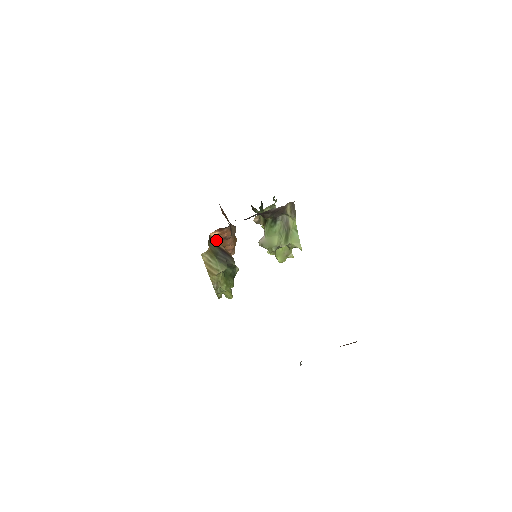
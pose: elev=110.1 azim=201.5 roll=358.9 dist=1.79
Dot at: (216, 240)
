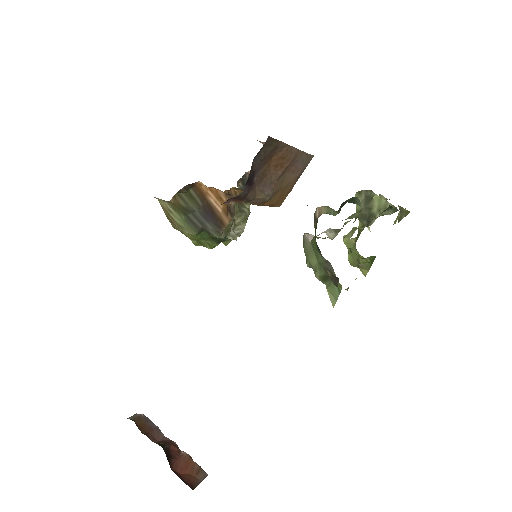
Dot at: (215, 190)
